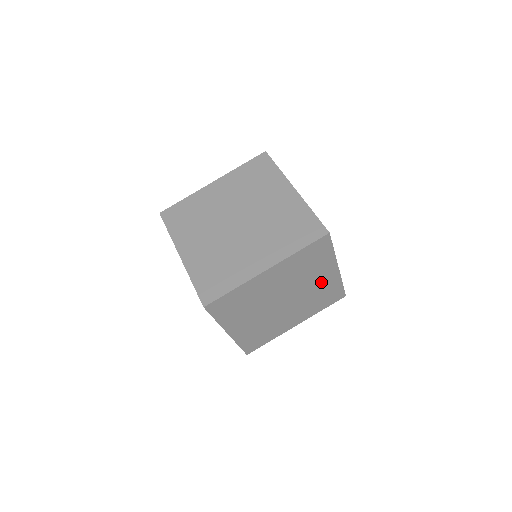
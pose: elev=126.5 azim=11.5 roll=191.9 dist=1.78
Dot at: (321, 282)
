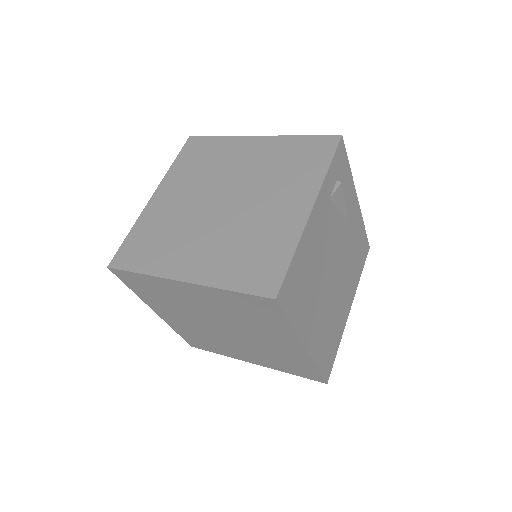
Dot at: (279, 345)
